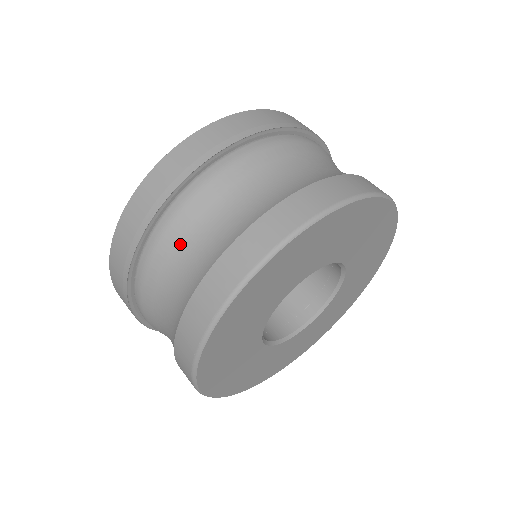
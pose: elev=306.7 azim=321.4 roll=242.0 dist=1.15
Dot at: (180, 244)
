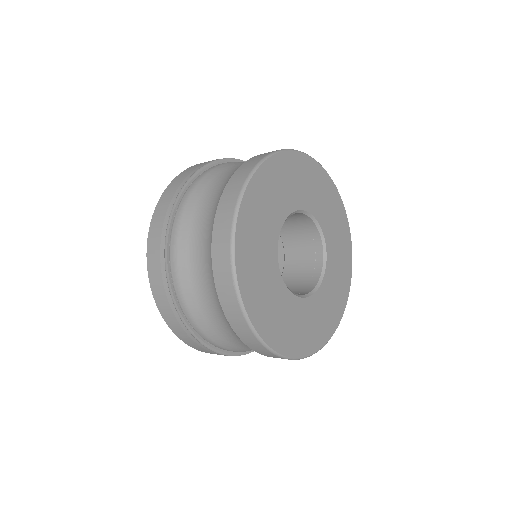
Dot at: (190, 259)
